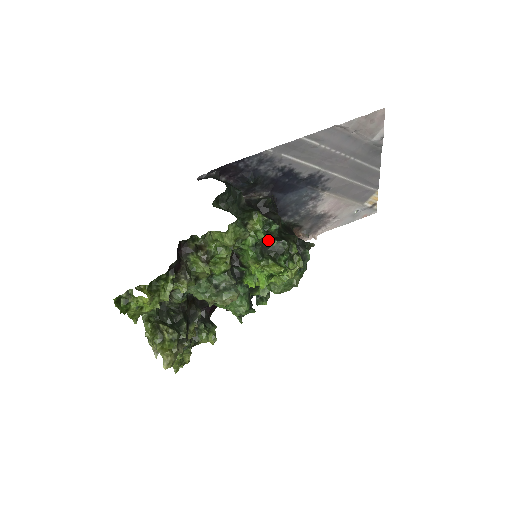
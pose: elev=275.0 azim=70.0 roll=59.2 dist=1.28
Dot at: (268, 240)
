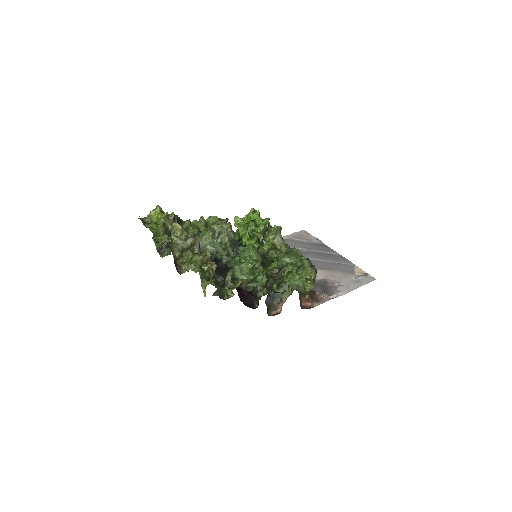
Dot at: occluded
